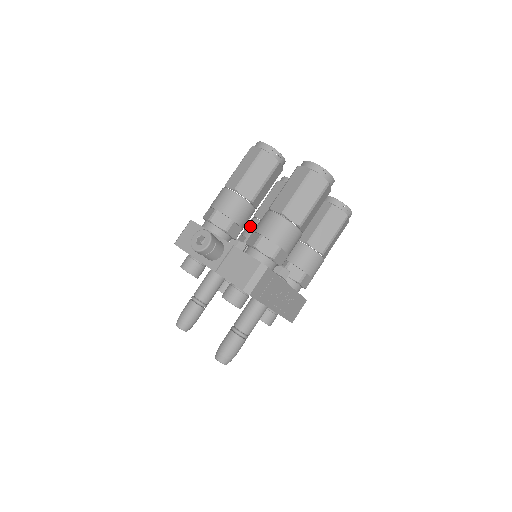
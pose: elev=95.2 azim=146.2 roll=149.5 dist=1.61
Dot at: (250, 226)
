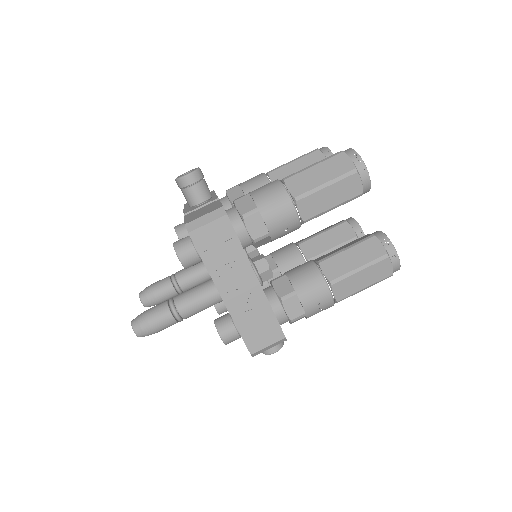
Dot at: (282, 247)
